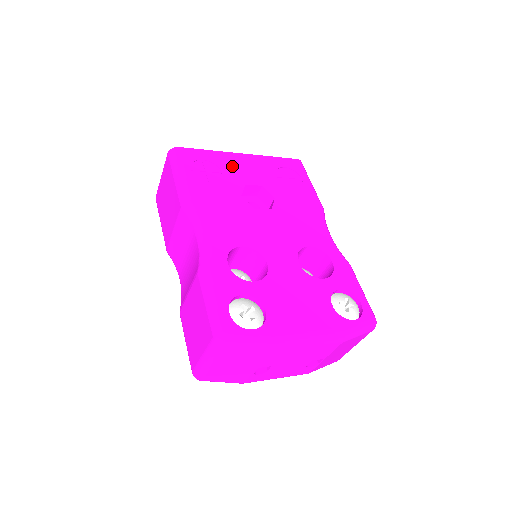
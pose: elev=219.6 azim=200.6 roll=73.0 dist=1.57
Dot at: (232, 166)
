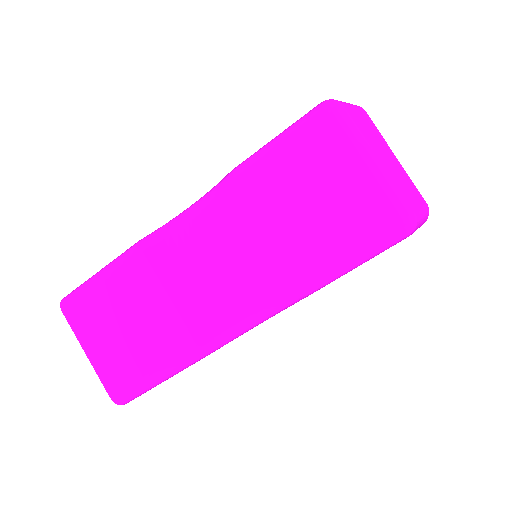
Dot at: occluded
